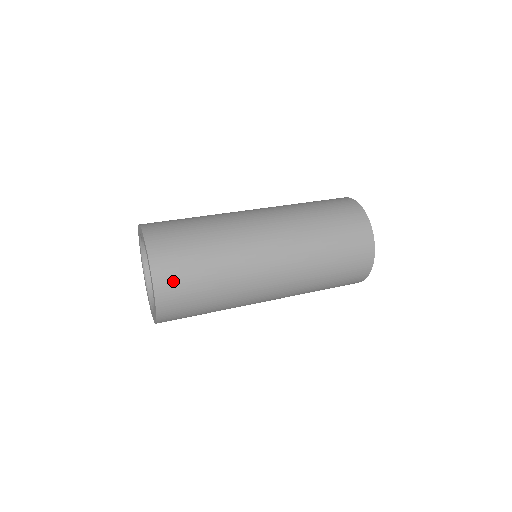
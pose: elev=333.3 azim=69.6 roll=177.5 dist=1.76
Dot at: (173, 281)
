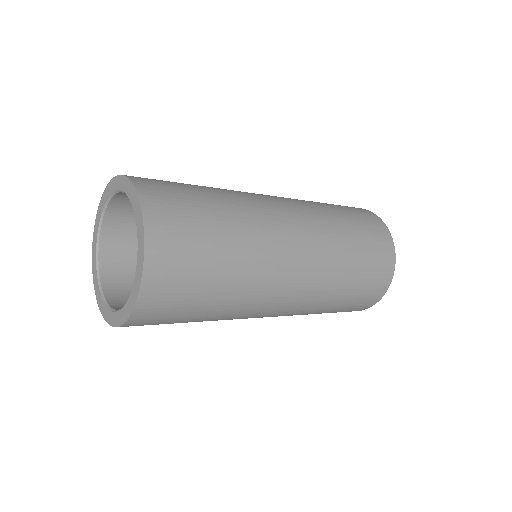
Dot at: (173, 235)
